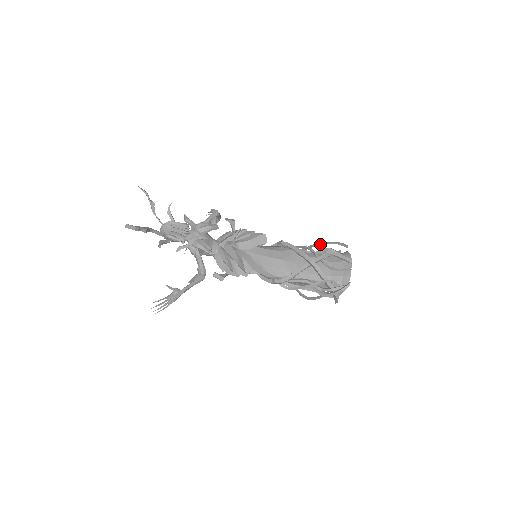
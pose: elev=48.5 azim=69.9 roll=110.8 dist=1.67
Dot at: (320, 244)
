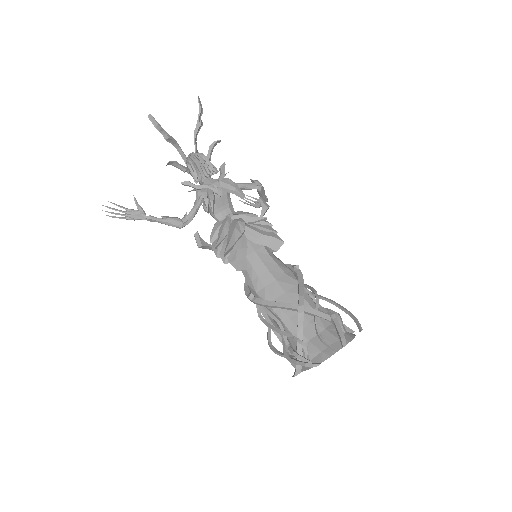
Dot at: (336, 304)
